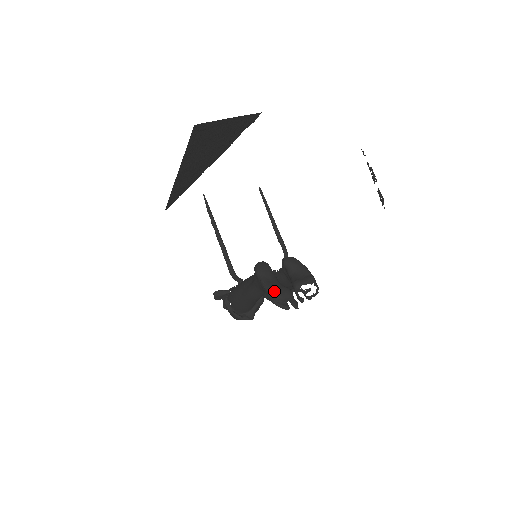
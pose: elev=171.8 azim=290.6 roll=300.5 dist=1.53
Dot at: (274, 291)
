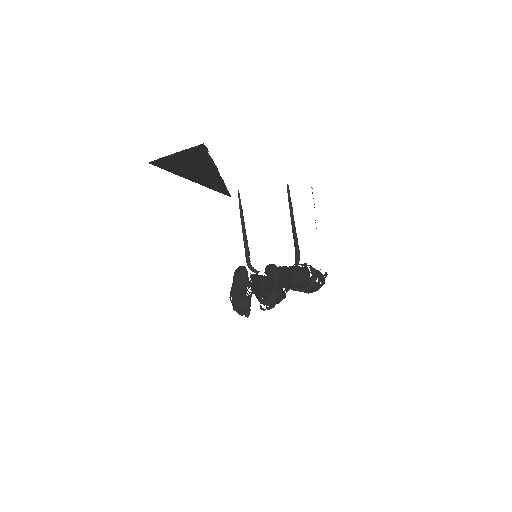
Dot at: (232, 297)
